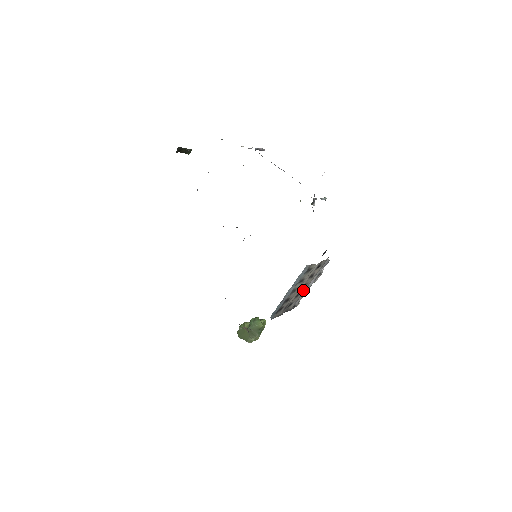
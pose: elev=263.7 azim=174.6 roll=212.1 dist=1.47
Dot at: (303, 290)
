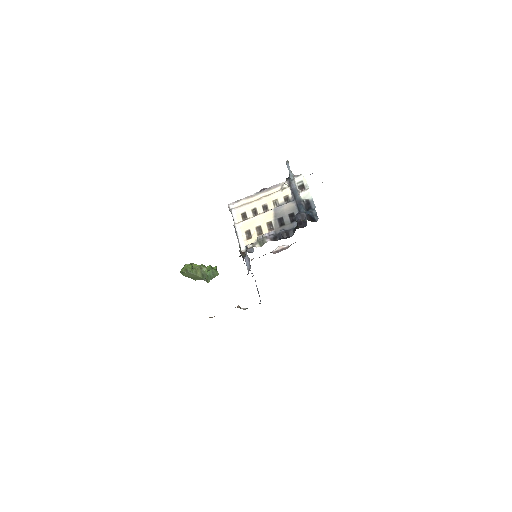
Dot at: occluded
